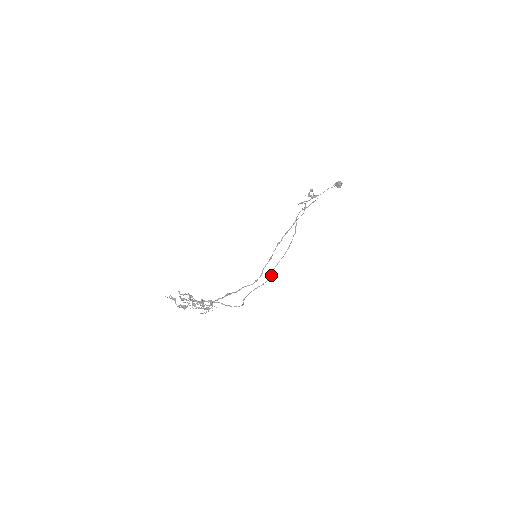
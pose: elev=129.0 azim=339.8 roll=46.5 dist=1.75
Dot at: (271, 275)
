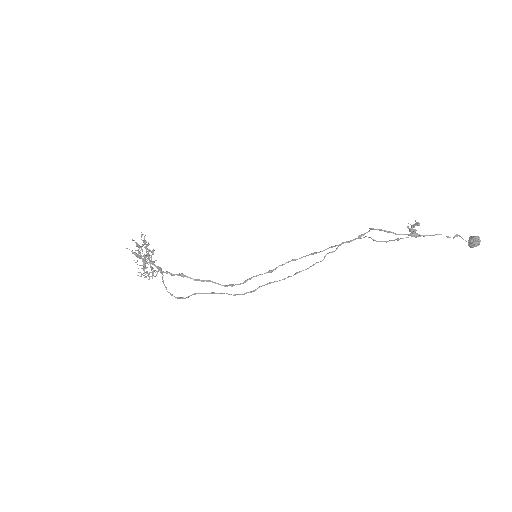
Dot at: (251, 291)
